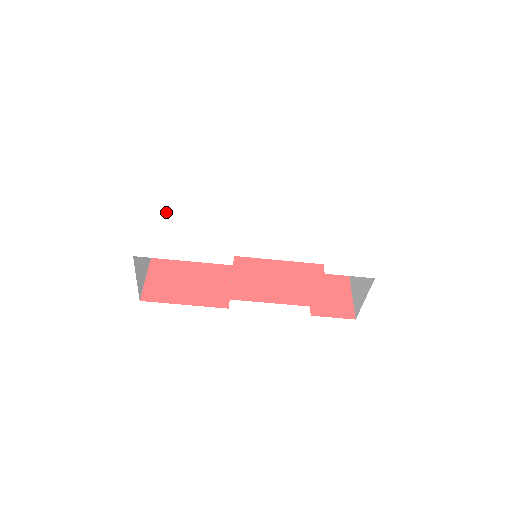
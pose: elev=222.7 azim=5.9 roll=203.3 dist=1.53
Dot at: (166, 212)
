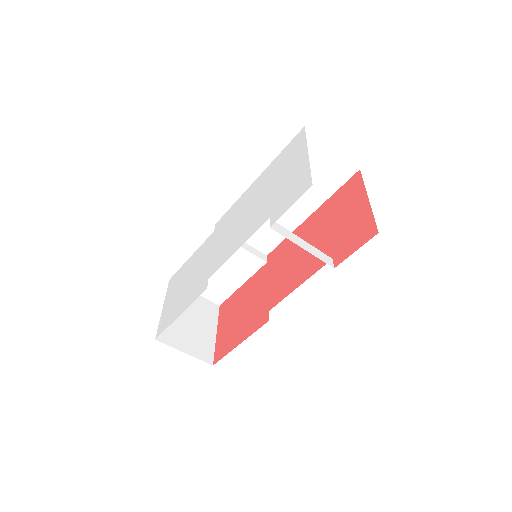
Dot at: (175, 283)
